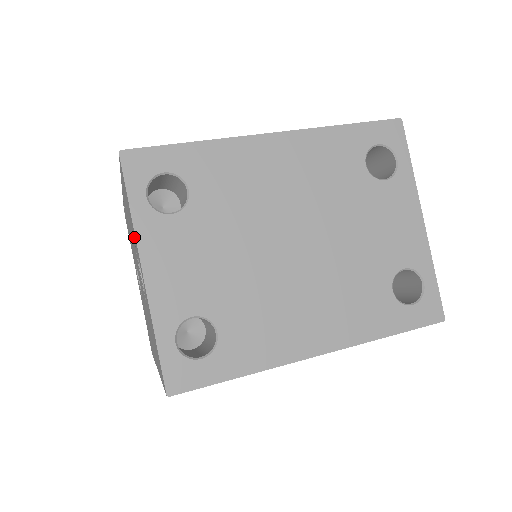
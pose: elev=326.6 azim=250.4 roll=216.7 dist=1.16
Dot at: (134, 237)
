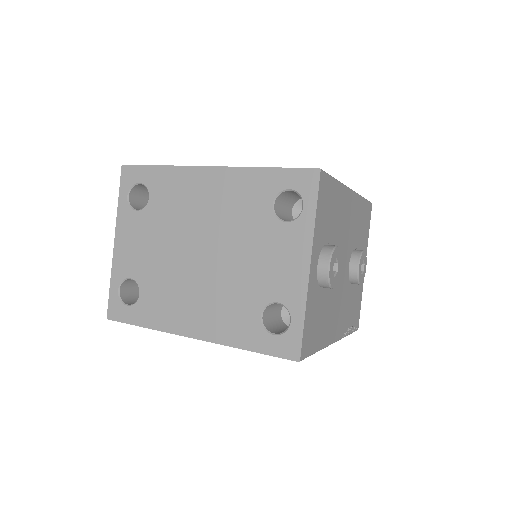
Dot at: occluded
